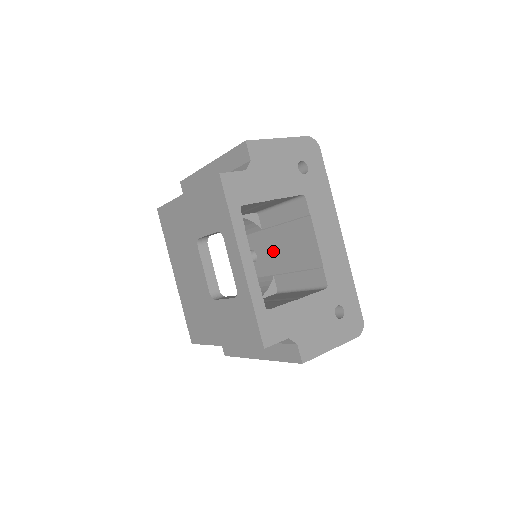
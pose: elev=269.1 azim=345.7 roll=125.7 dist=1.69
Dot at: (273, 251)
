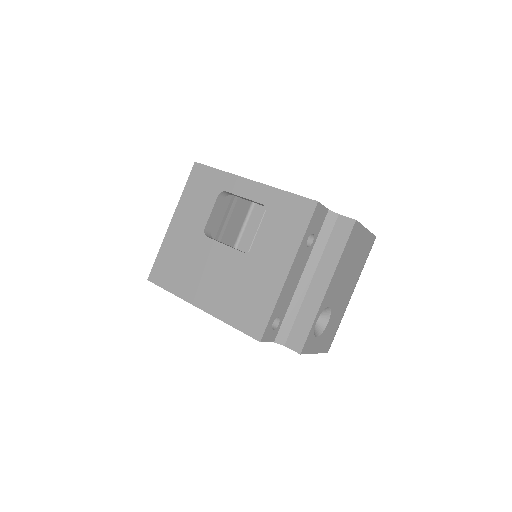
Dot at: occluded
